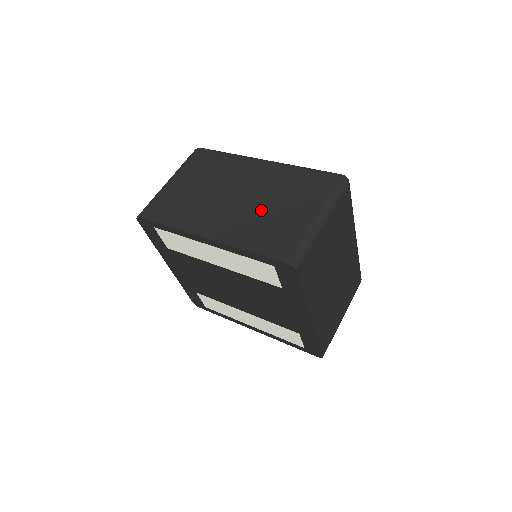
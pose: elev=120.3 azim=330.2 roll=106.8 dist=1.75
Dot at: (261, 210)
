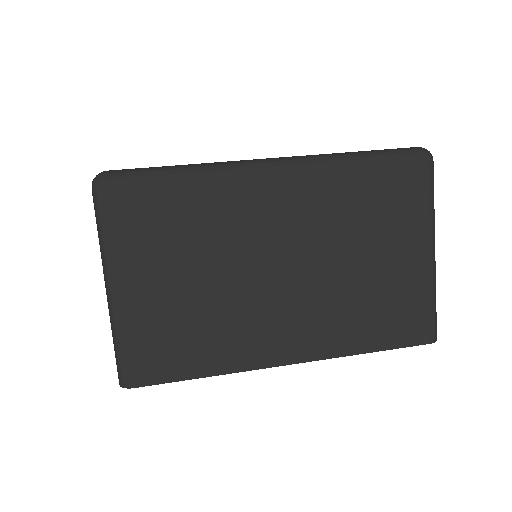
Dot at: (343, 278)
